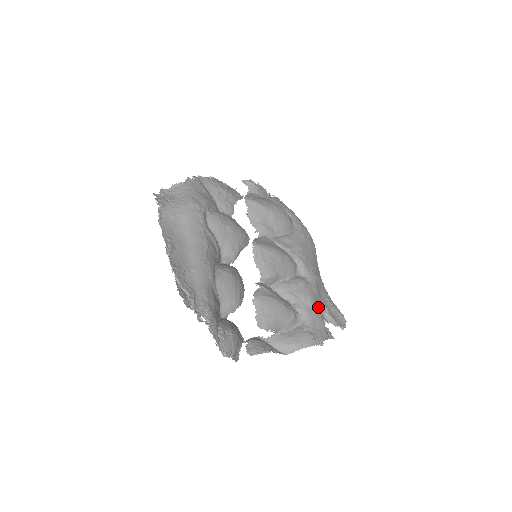
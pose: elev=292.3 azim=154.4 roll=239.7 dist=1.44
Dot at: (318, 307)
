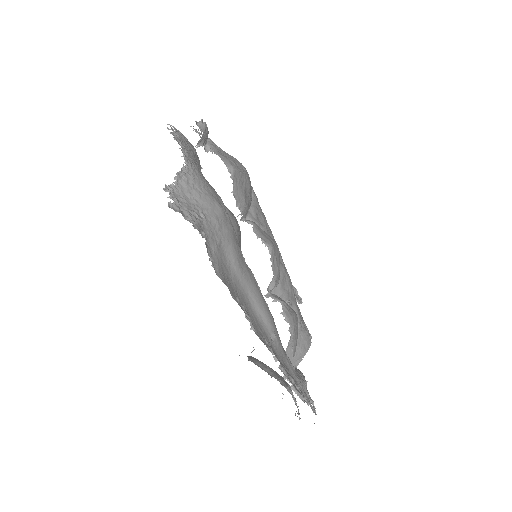
Dot at: occluded
